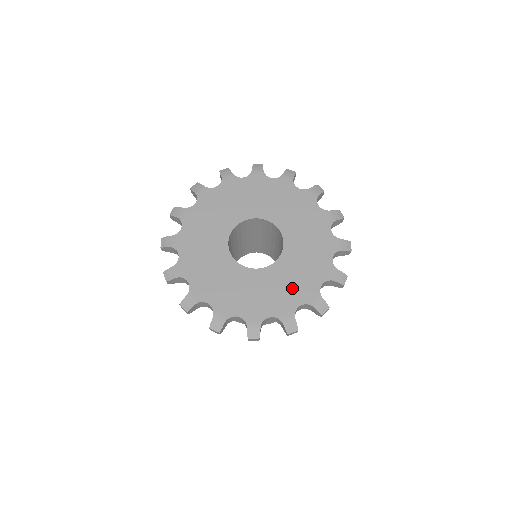
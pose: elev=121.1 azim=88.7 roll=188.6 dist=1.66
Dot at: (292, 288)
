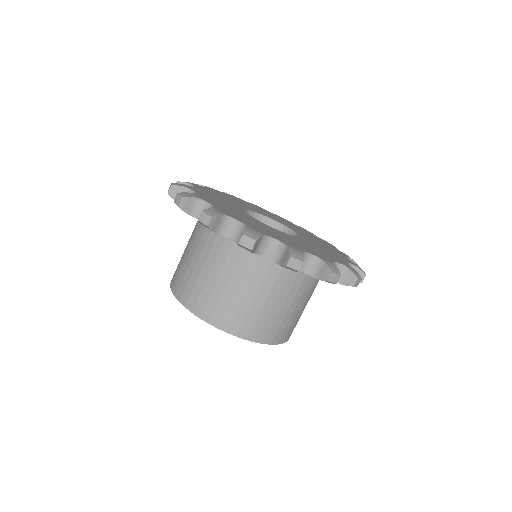
Dot at: (252, 223)
